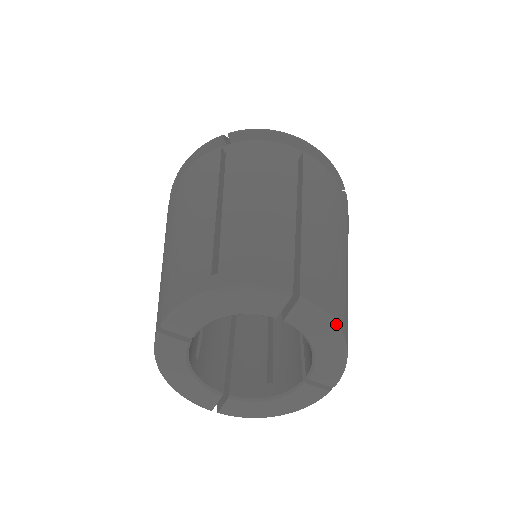
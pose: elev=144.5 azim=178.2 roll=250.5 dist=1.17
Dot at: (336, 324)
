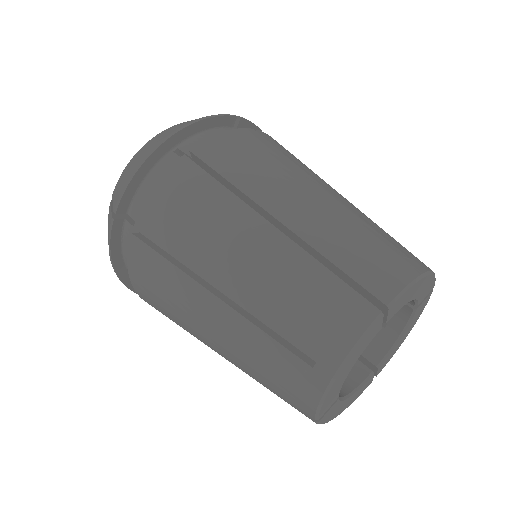
Dot at: (419, 315)
